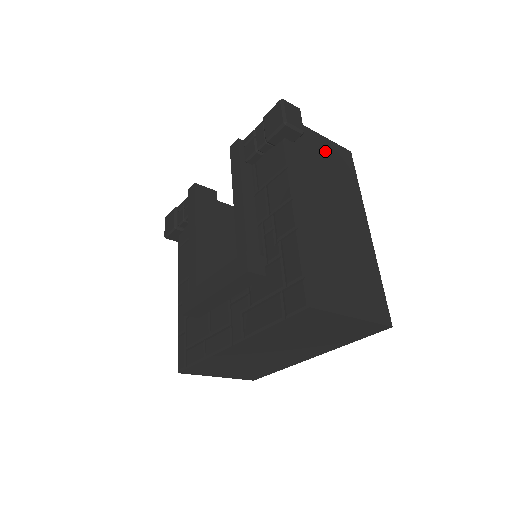
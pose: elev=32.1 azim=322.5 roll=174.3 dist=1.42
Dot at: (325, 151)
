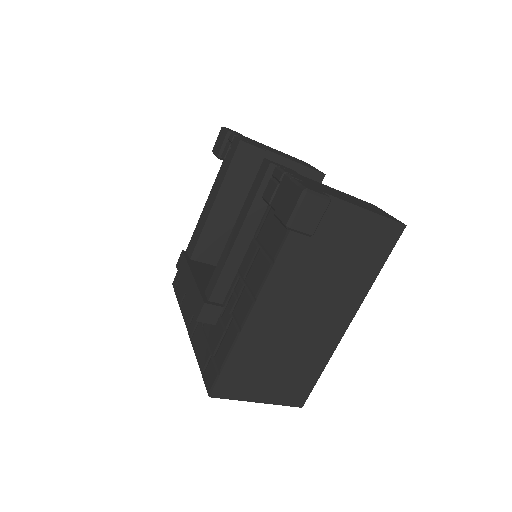
Dot at: (354, 233)
